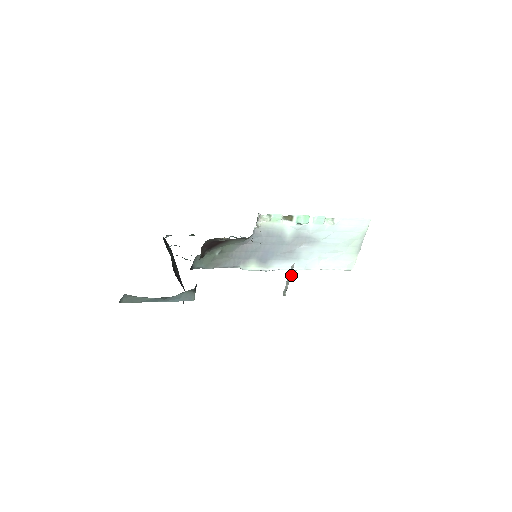
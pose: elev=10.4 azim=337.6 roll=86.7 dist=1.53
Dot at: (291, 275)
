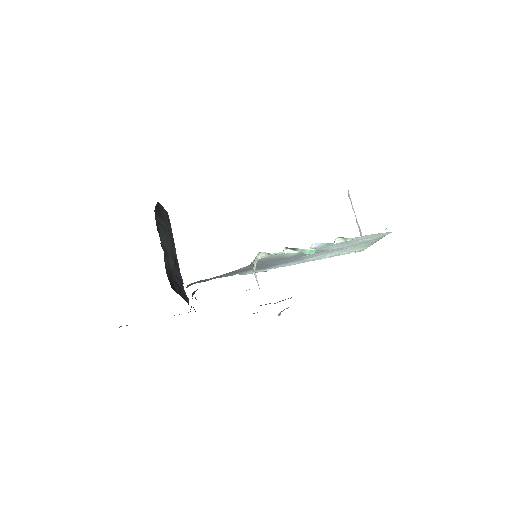
Dot at: occluded
